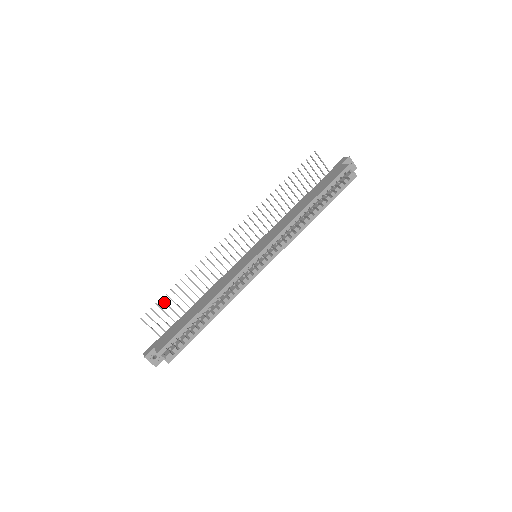
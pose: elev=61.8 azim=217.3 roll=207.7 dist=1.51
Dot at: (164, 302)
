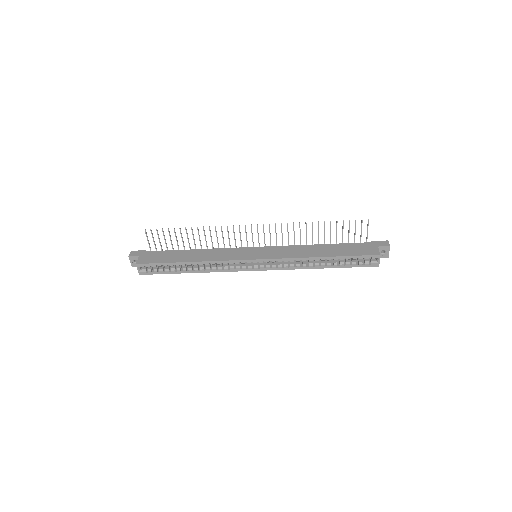
Dot at: (169, 232)
